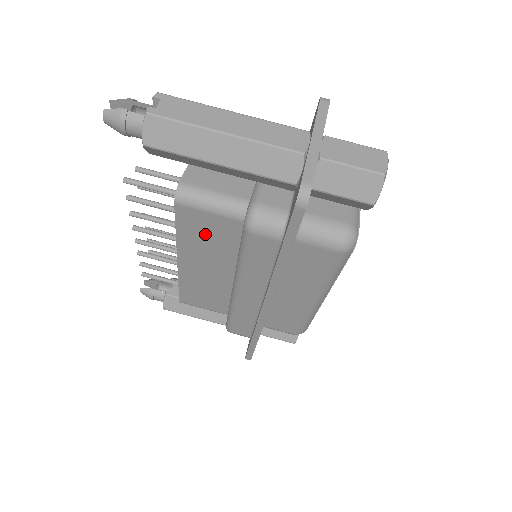
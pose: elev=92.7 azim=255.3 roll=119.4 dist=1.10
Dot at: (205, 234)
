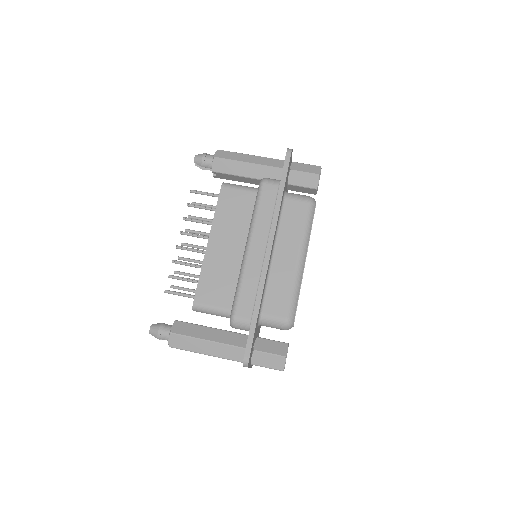
Dot at: (233, 209)
